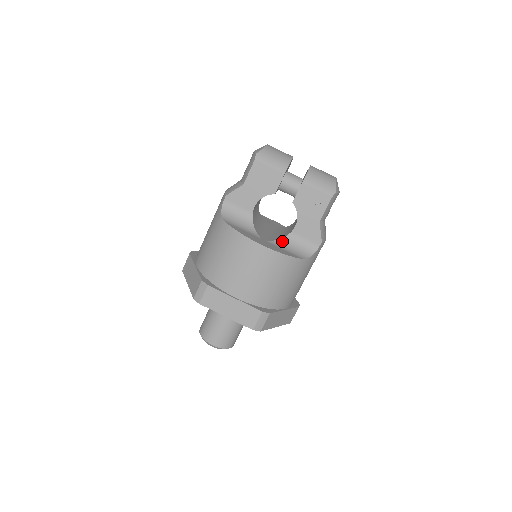
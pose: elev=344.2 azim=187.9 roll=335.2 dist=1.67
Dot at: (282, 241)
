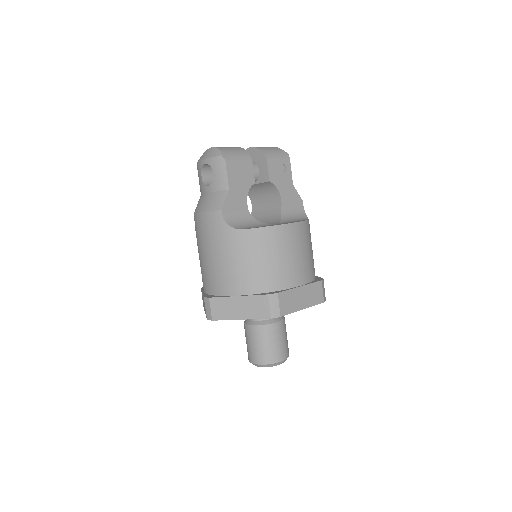
Dot at: (283, 218)
